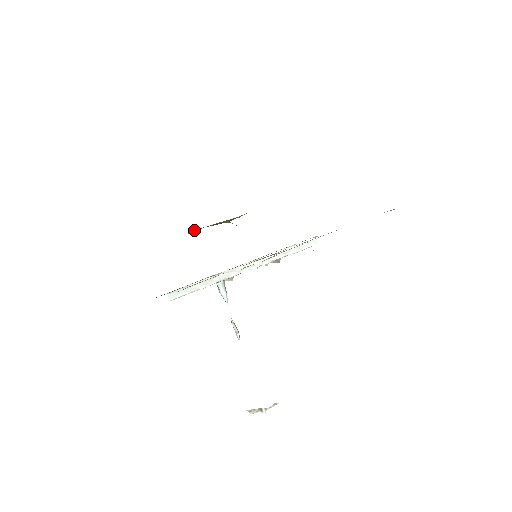
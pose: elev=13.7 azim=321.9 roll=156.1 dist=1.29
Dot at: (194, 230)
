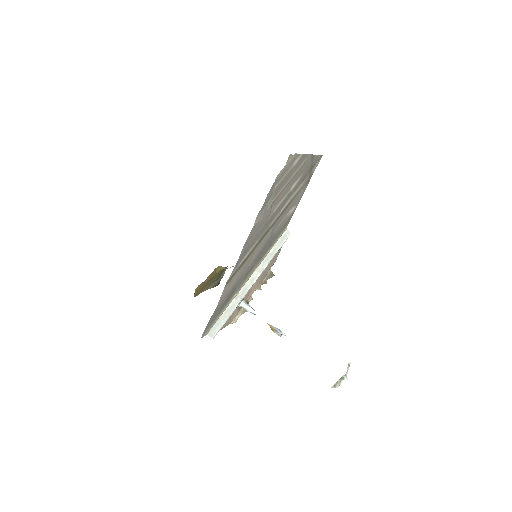
Dot at: (197, 289)
